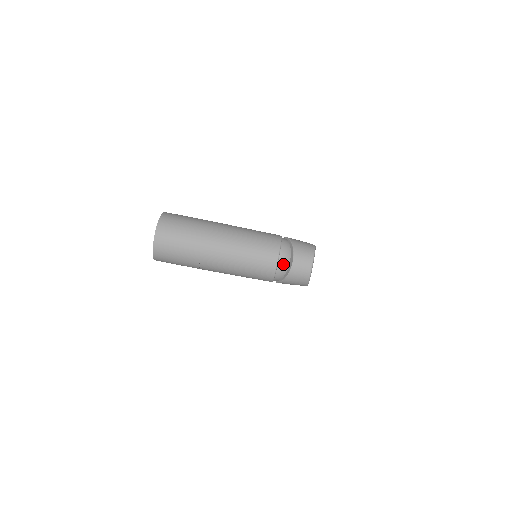
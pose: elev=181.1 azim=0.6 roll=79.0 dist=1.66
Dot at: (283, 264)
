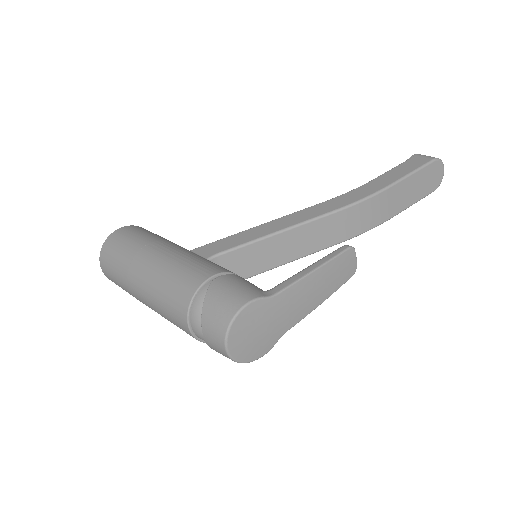
Dot at: (201, 336)
